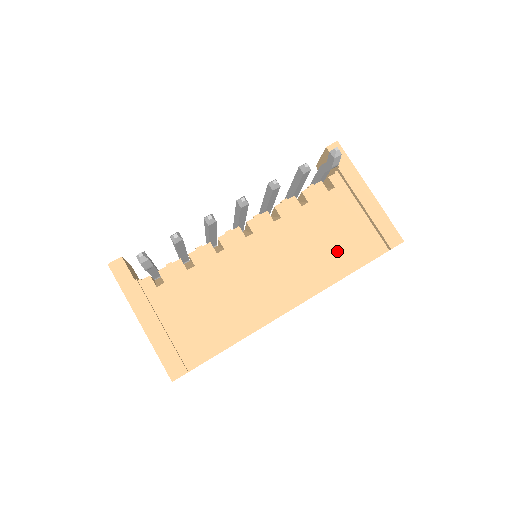
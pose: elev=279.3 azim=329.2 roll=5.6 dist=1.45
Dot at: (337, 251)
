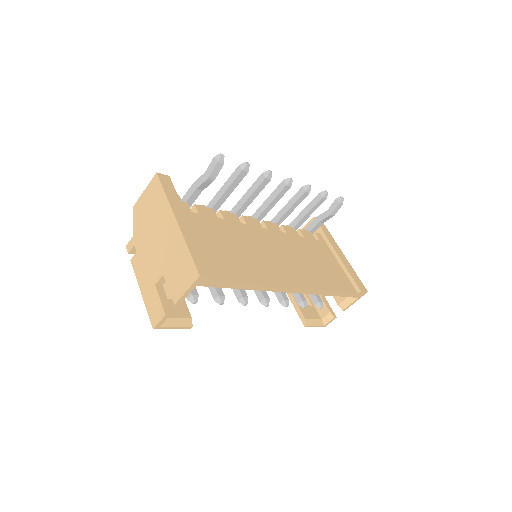
Dot at: (325, 273)
